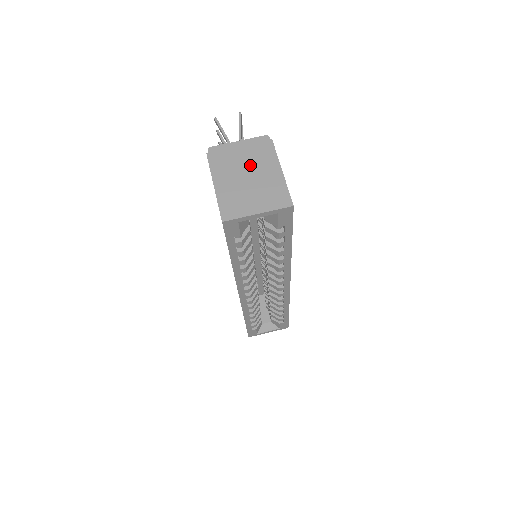
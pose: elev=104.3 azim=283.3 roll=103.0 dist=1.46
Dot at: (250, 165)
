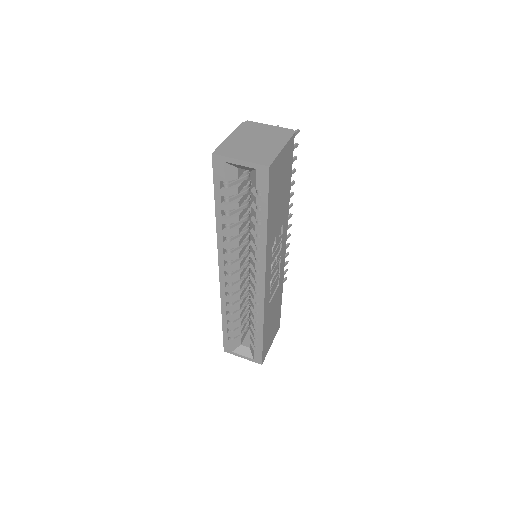
Dot at: (264, 137)
